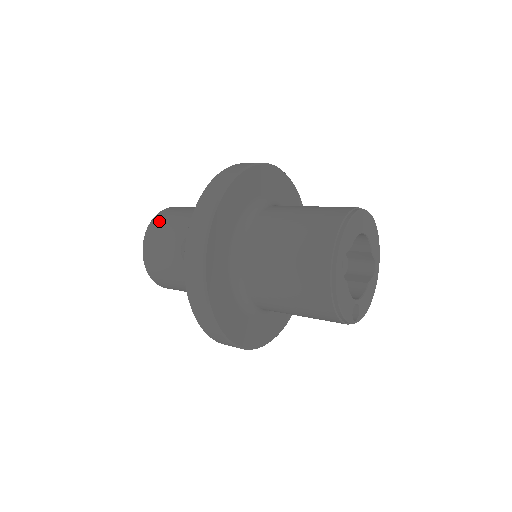
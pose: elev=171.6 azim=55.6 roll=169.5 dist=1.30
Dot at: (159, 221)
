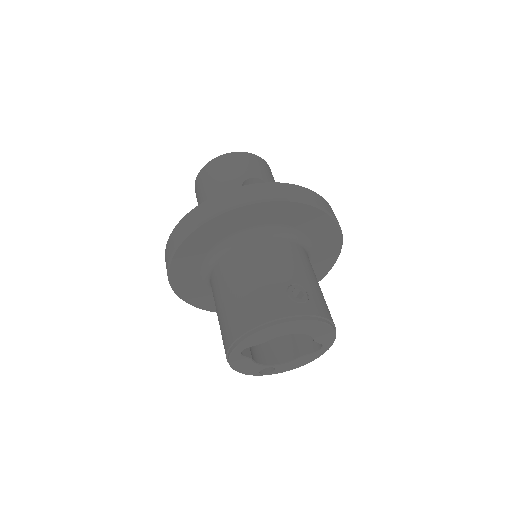
Dot at: (210, 169)
